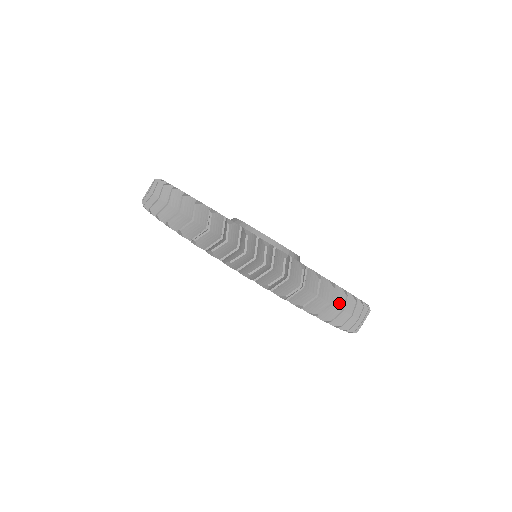
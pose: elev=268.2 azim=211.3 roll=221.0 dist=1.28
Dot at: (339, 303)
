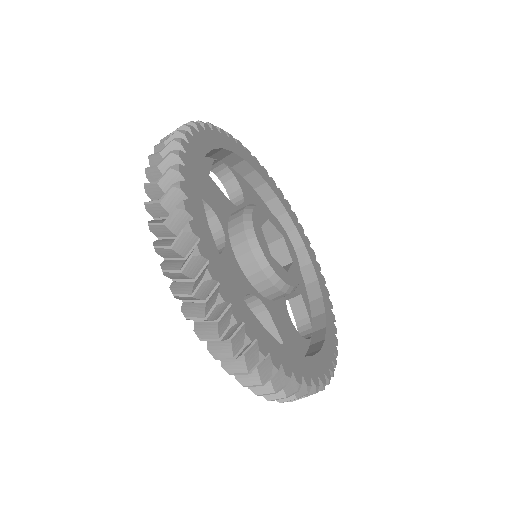
Dot at: (250, 363)
